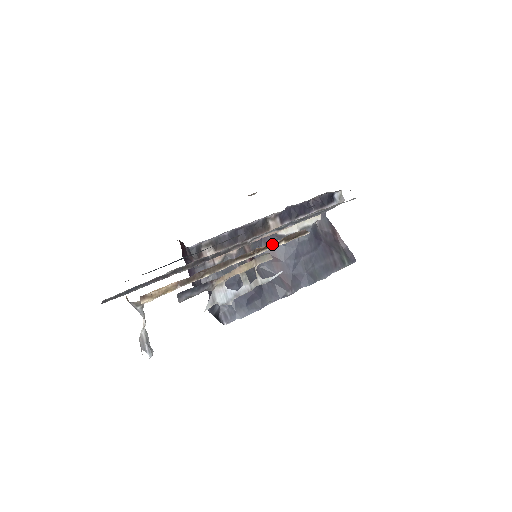
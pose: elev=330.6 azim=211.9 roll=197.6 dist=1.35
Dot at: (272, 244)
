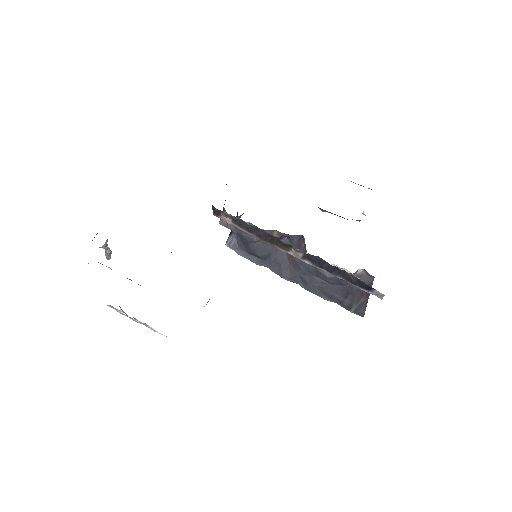
Dot at: occluded
